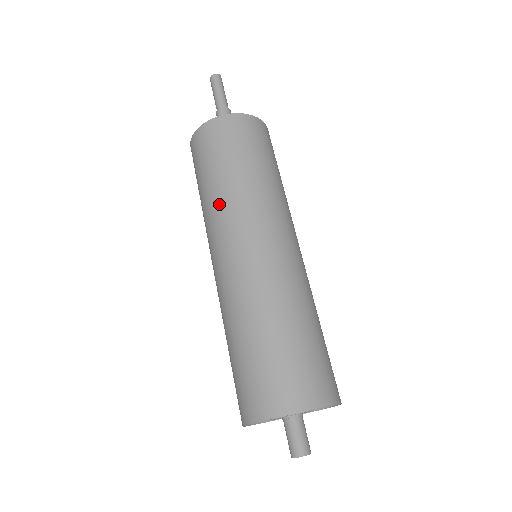
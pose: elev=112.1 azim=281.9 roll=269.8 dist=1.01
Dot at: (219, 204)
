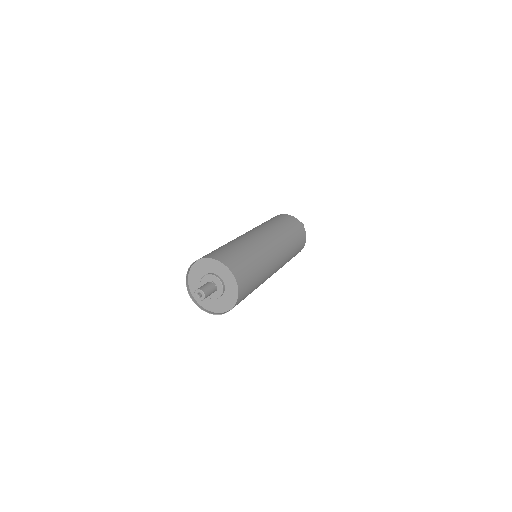
Dot at: occluded
